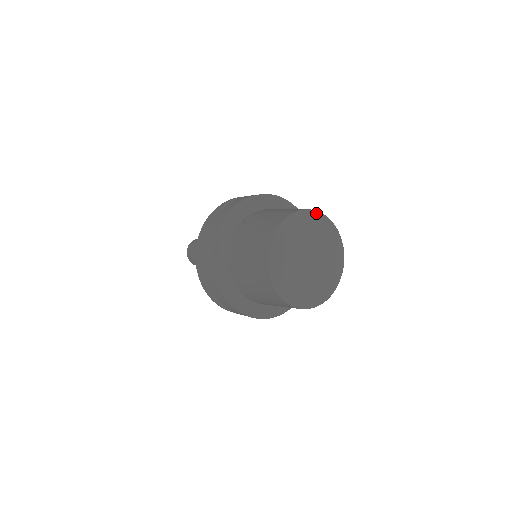
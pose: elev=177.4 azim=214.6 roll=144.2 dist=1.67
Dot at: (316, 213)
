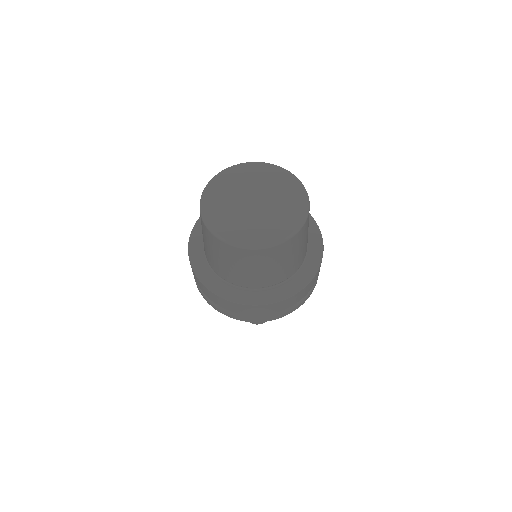
Dot at: (281, 168)
